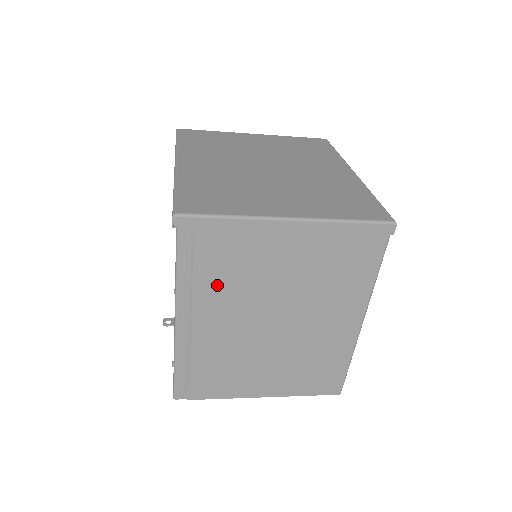
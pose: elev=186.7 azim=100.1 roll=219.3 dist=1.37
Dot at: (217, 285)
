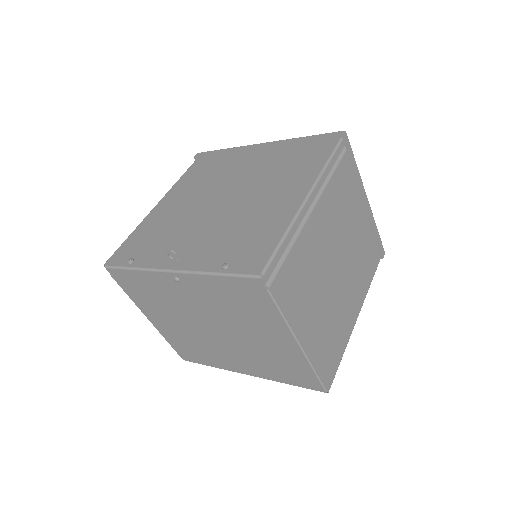
Dot at: (334, 197)
